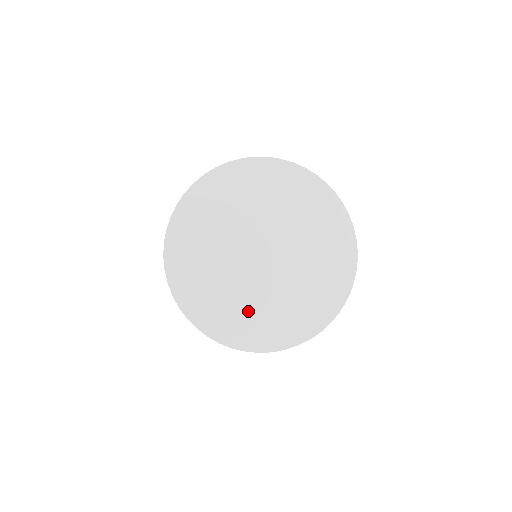
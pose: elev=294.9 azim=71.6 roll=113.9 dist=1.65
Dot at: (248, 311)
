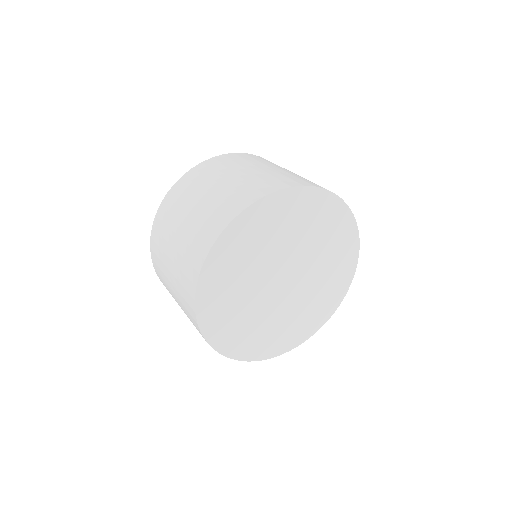
Dot at: (278, 328)
